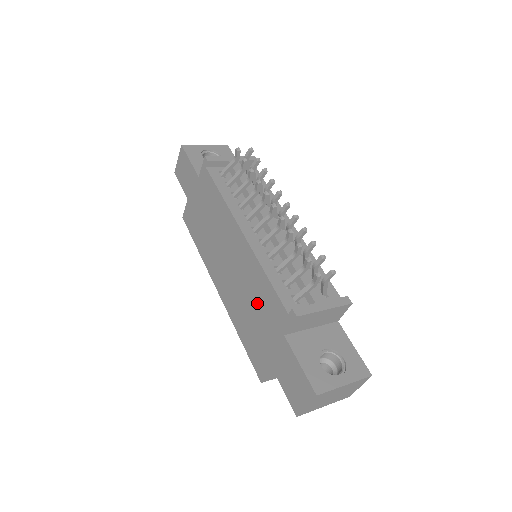
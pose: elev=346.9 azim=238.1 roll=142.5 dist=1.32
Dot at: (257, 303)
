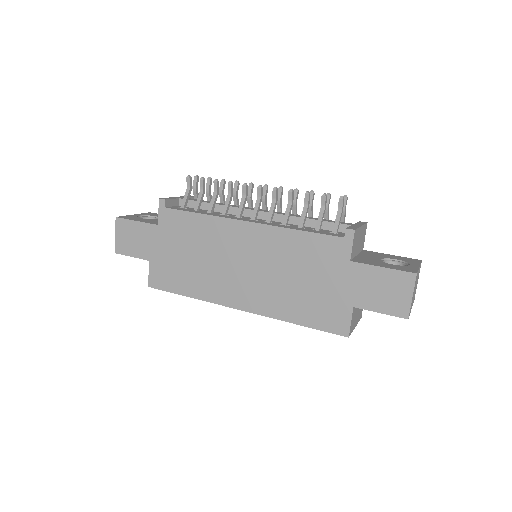
Dot at: (301, 266)
